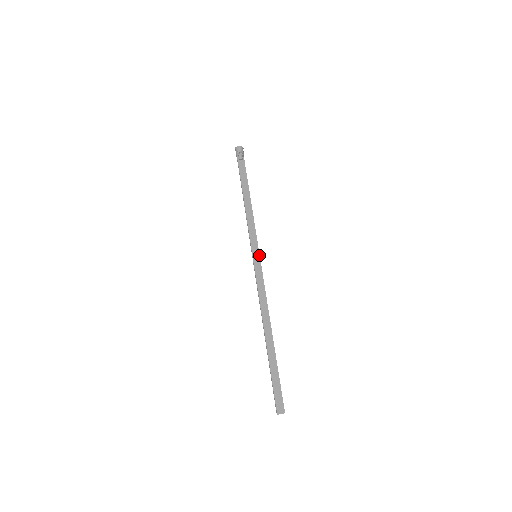
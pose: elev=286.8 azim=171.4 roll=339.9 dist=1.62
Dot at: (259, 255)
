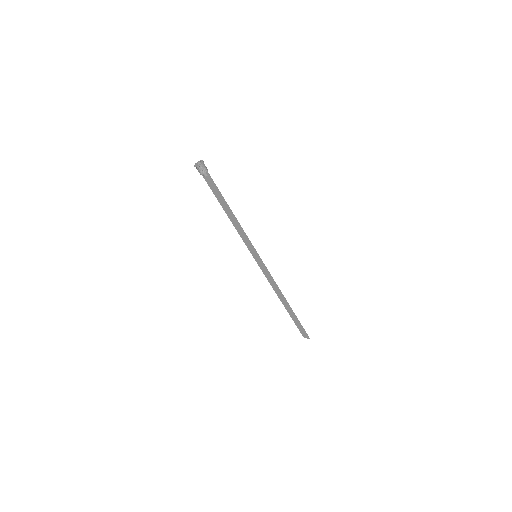
Dot at: (258, 256)
